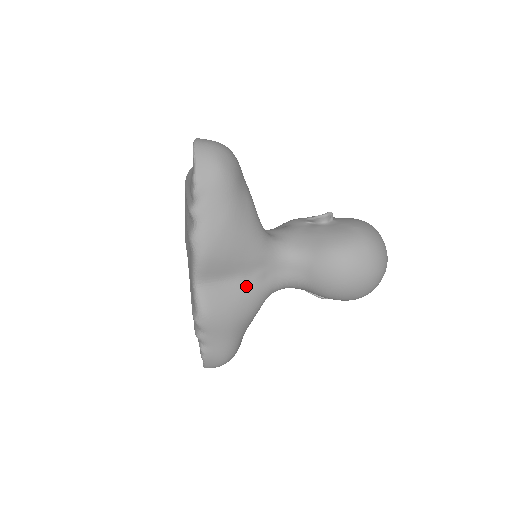
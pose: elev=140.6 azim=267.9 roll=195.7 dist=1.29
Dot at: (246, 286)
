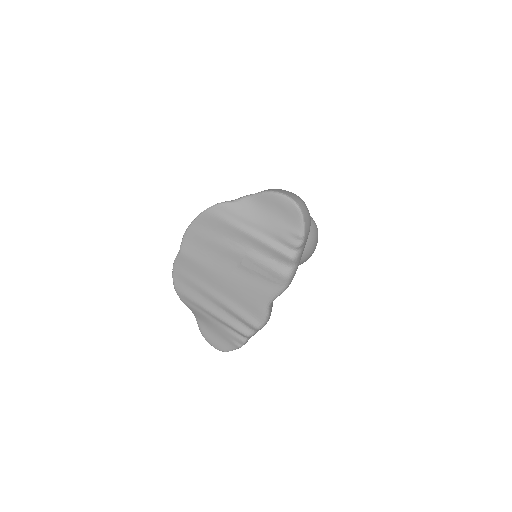
Dot at: occluded
